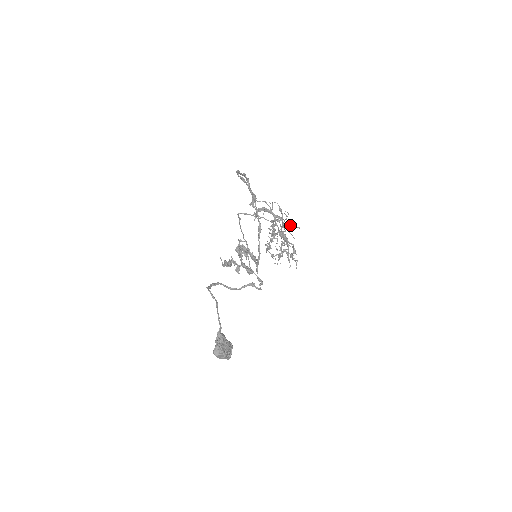
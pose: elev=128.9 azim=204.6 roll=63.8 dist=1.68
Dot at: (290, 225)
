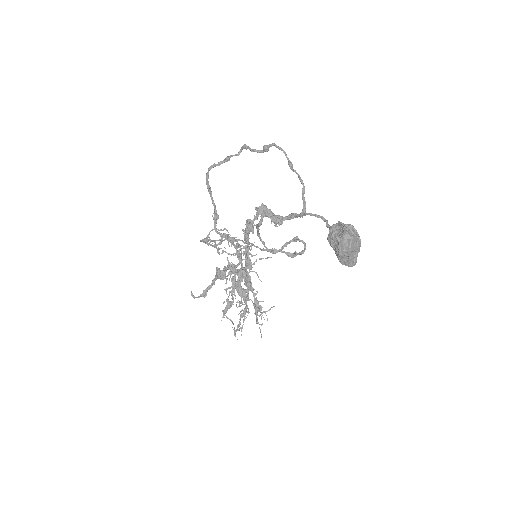
Dot at: occluded
